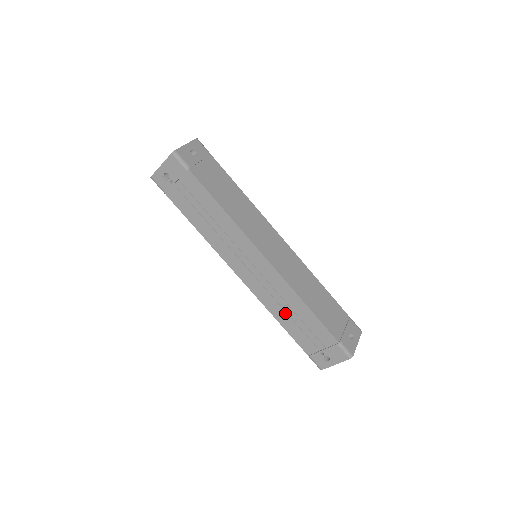
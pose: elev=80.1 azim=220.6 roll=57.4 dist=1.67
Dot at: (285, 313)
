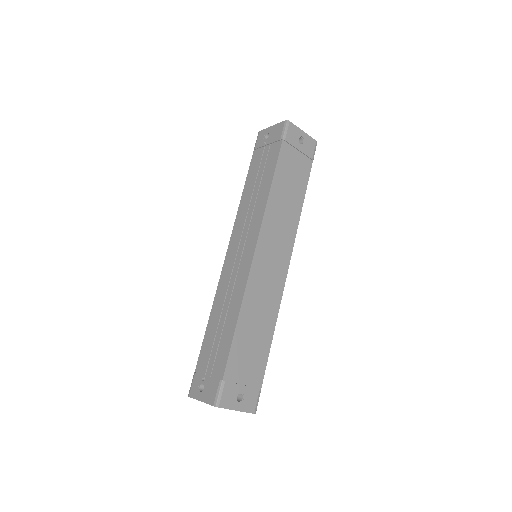
Dot at: (220, 313)
